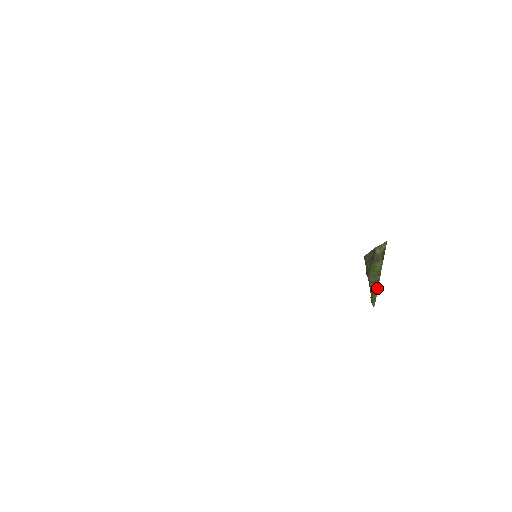
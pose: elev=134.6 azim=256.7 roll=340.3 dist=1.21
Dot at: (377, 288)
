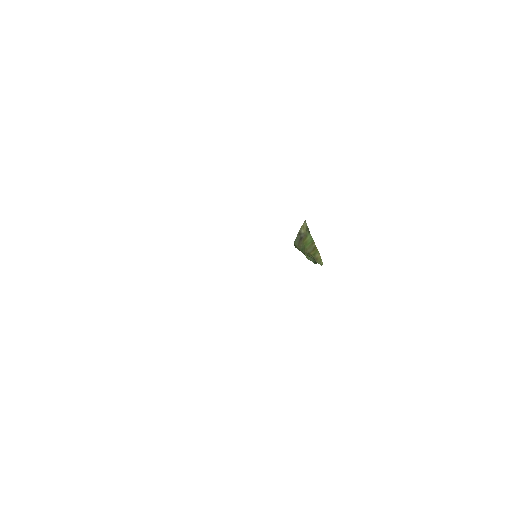
Dot at: (318, 251)
